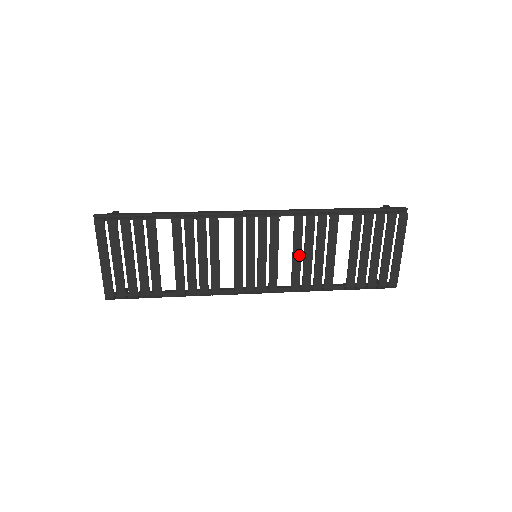
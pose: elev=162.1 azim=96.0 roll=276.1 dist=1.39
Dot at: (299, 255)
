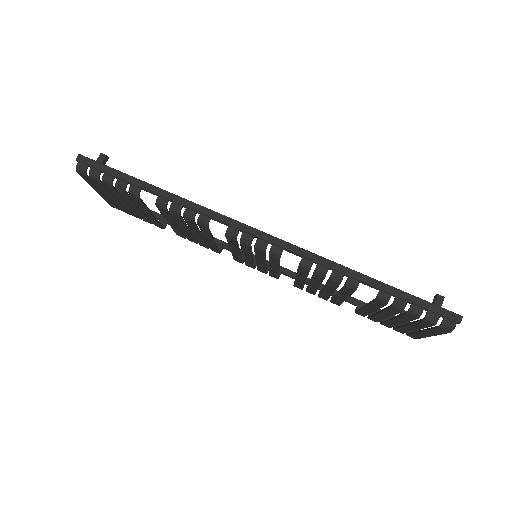
Dot at: (303, 280)
